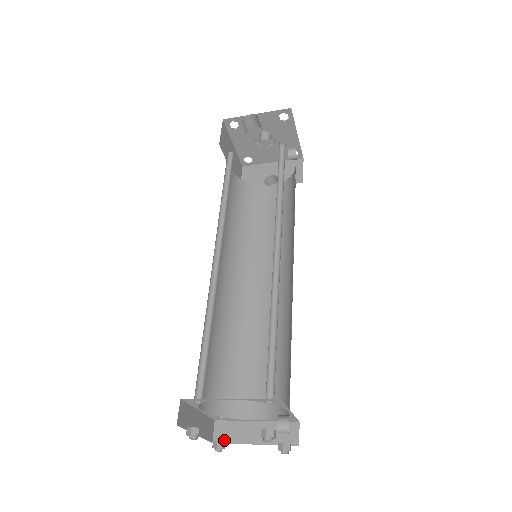
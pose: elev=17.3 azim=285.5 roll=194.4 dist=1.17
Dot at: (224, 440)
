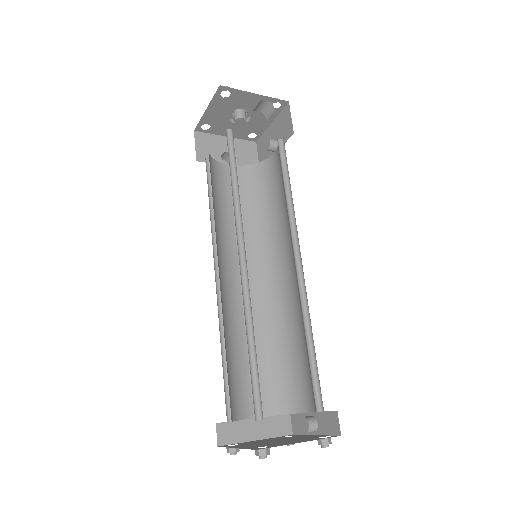
Dot at: (229, 441)
